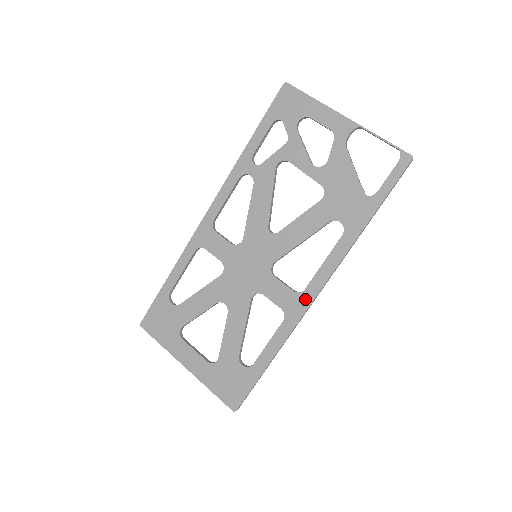
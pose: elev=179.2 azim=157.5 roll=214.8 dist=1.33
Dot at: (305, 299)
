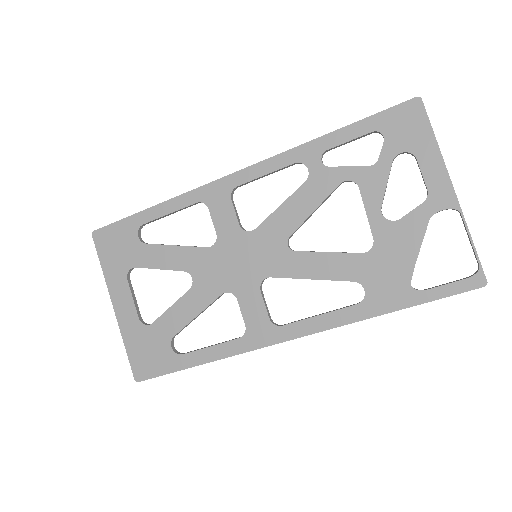
Dot at: (275, 335)
